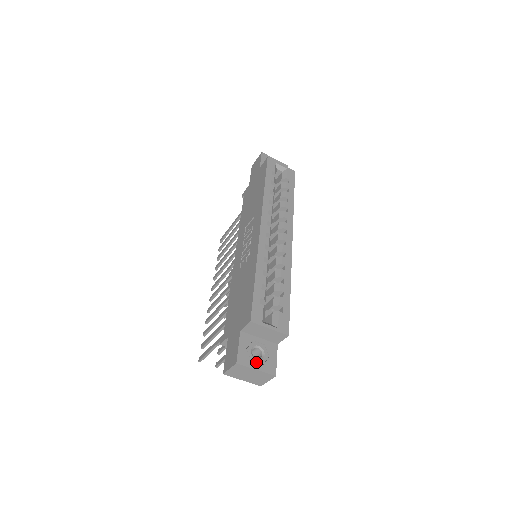
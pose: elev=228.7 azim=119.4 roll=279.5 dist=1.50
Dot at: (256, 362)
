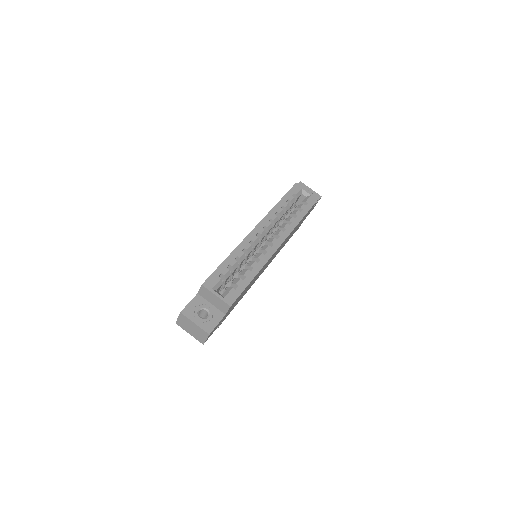
Dot at: (198, 318)
